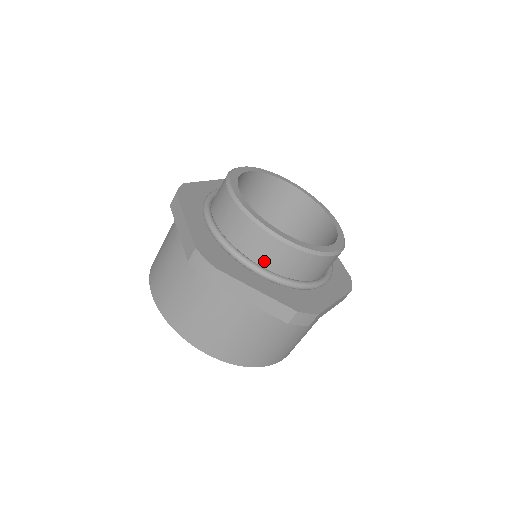
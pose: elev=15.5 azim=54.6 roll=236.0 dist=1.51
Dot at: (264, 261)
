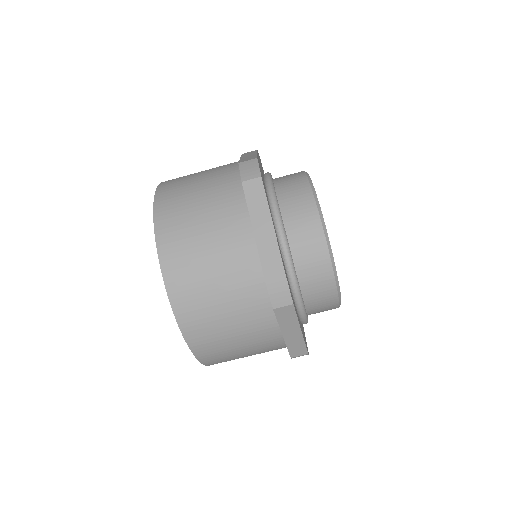
Dot at: (290, 225)
